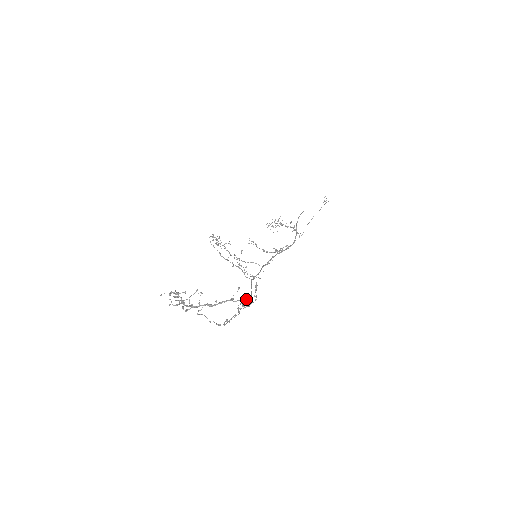
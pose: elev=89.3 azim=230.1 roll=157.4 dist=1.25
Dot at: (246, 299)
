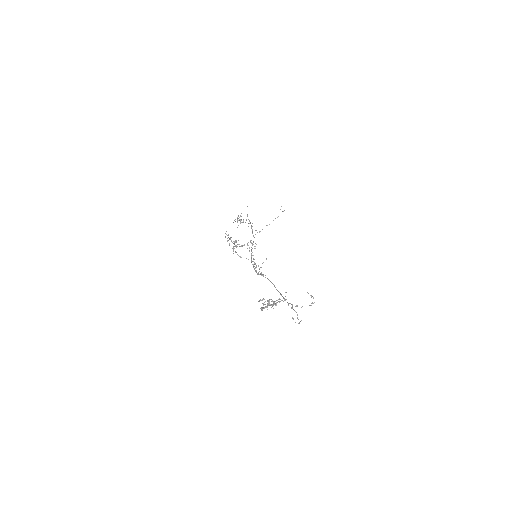
Dot at: (286, 299)
